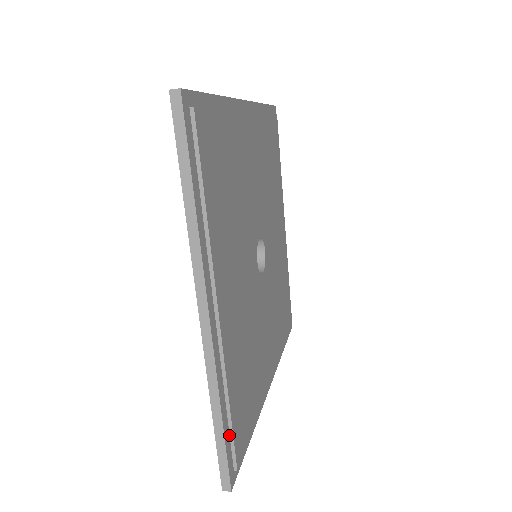
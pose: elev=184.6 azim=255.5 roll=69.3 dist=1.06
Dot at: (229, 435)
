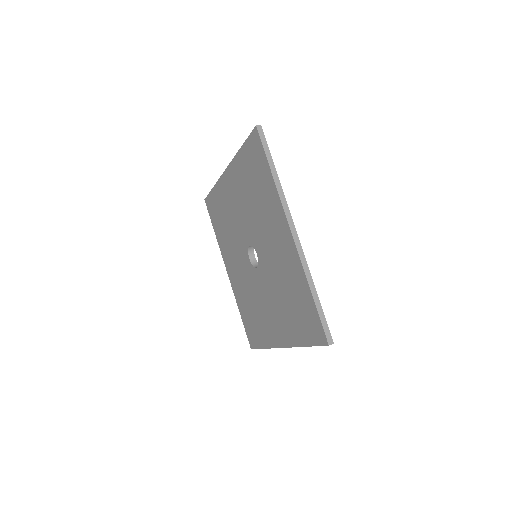
Dot at: occluded
